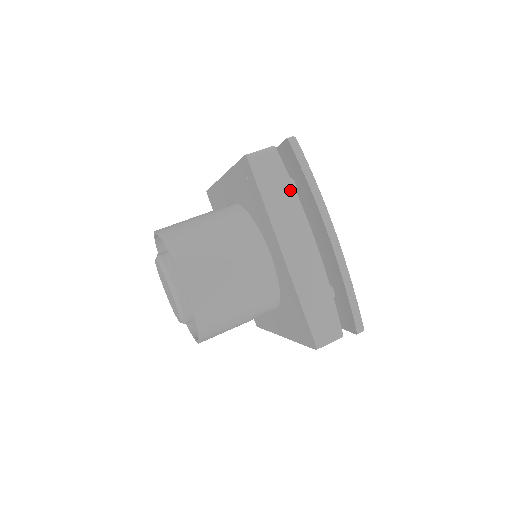
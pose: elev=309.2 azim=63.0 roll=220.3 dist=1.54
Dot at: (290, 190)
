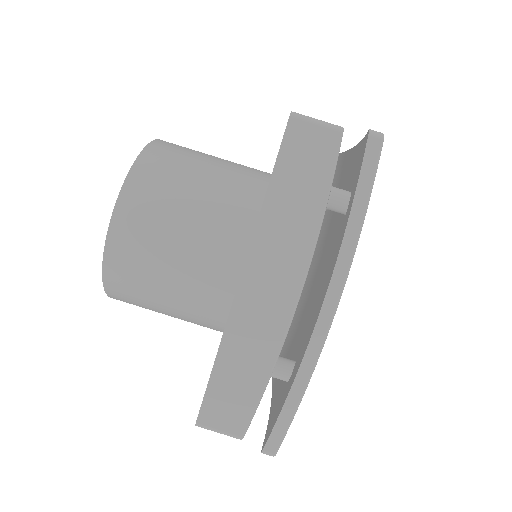
Dot at: (317, 204)
